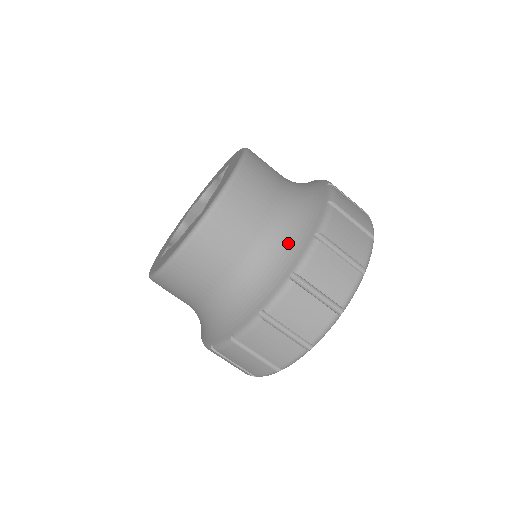
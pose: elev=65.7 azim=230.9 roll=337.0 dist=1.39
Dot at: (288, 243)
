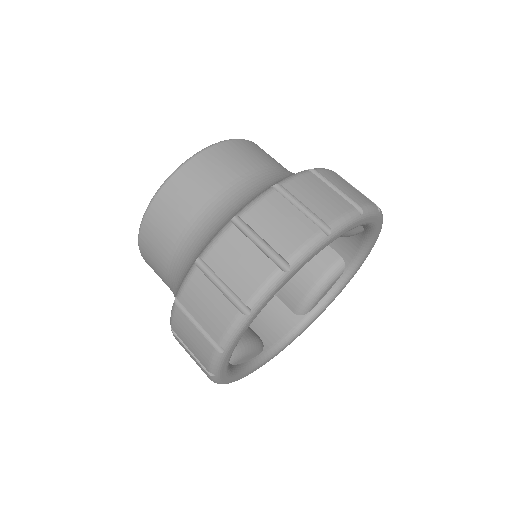
Dot at: occluded
